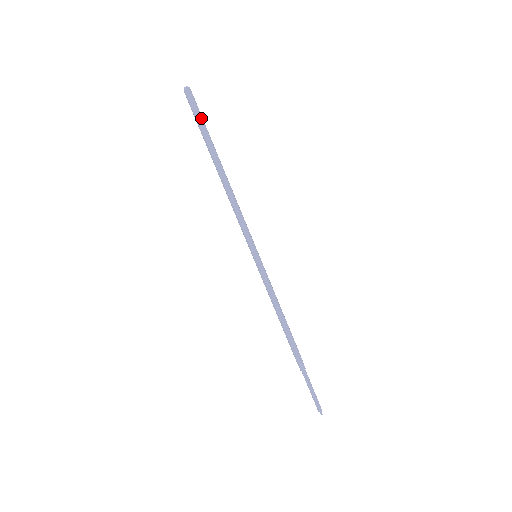
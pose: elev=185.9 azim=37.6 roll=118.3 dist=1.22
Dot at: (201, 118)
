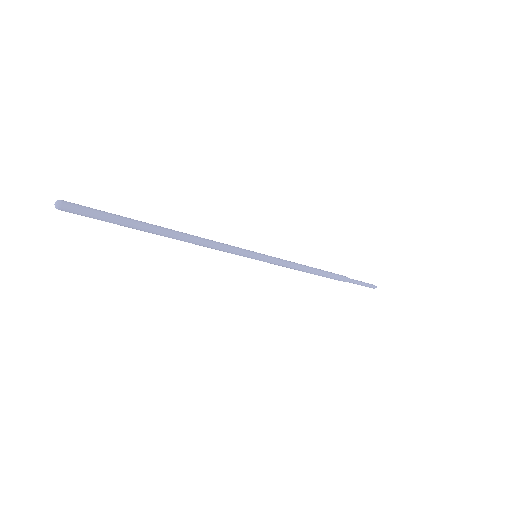
Dot at: (104, 215)
